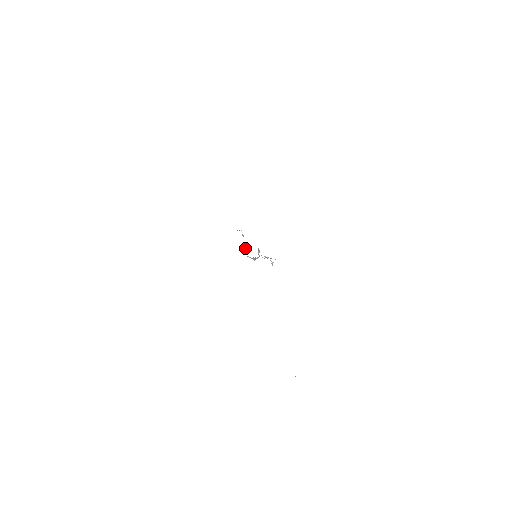
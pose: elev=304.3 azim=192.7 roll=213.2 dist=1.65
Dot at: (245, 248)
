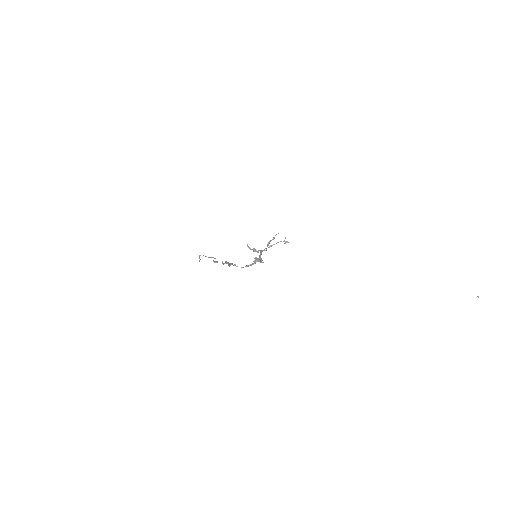
Dot at: (231, 263)
